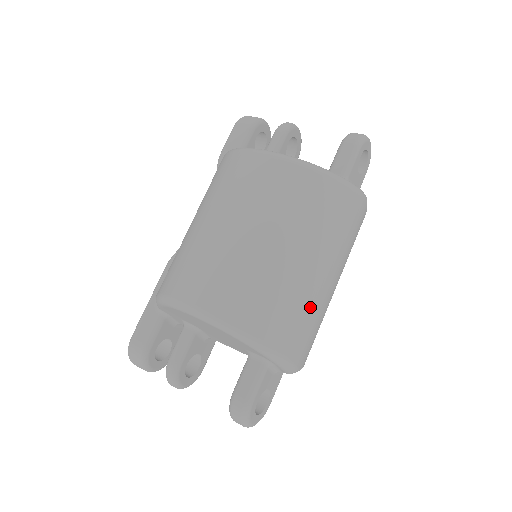
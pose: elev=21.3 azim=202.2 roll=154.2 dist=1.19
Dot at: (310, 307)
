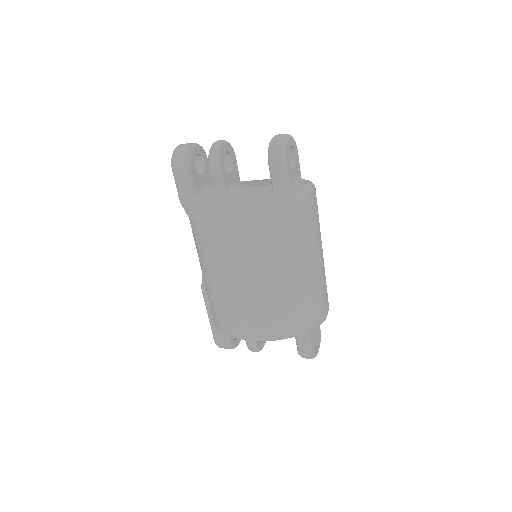
Dot at: (315, 290)
